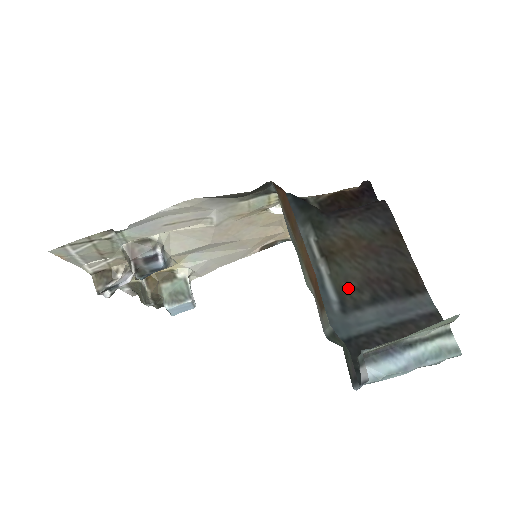
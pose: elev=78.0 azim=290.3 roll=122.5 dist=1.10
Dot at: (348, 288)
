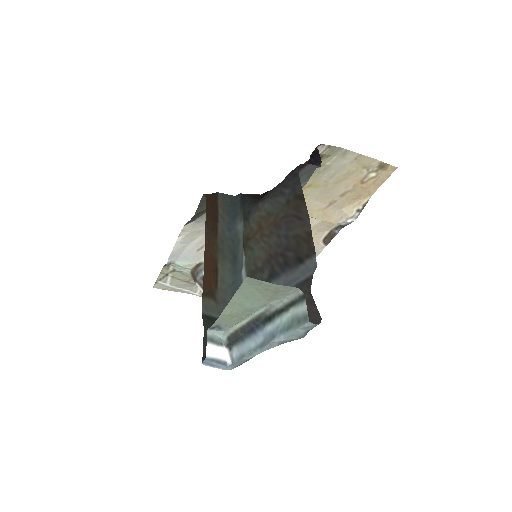
Dot at: (255, 270)
